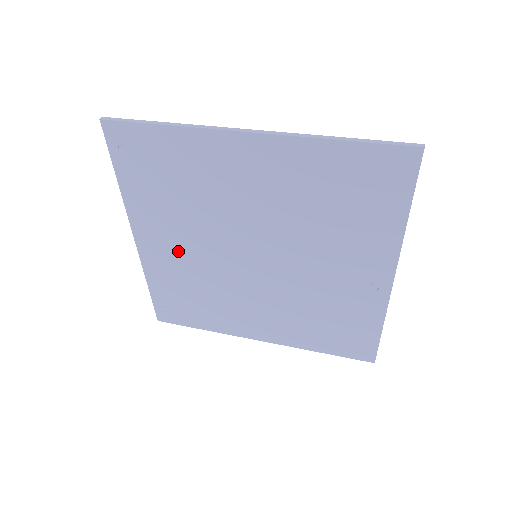
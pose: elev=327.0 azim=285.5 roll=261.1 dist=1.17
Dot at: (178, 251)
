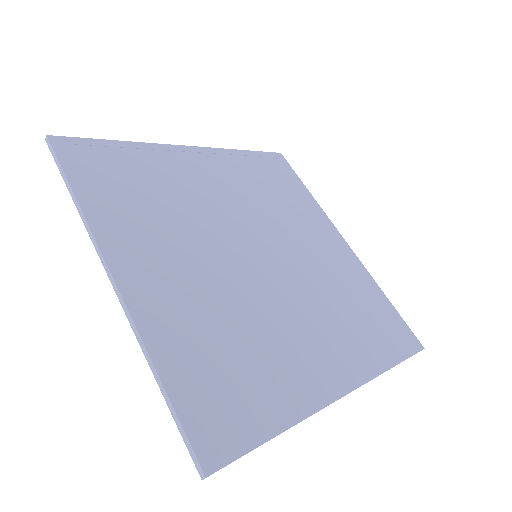
Dot at: occluded
